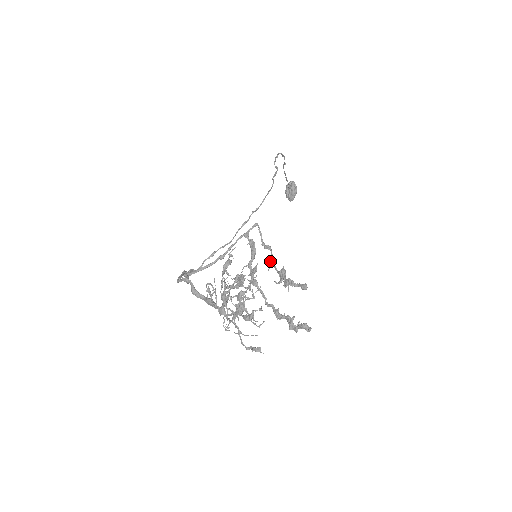
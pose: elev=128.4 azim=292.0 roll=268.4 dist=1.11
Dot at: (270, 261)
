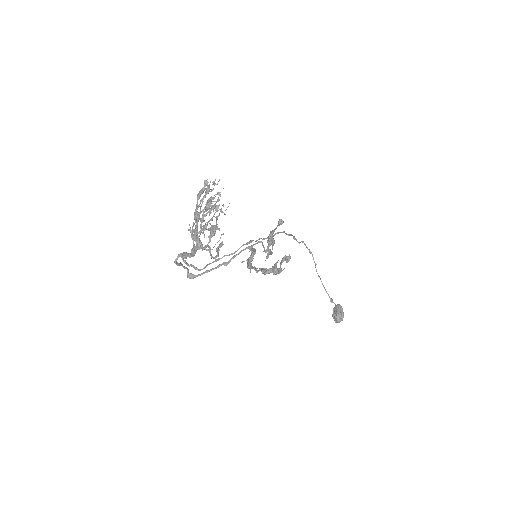
Dot at: (267, 253)
